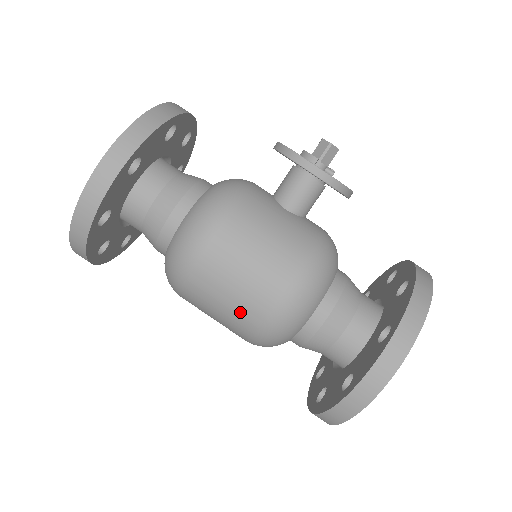
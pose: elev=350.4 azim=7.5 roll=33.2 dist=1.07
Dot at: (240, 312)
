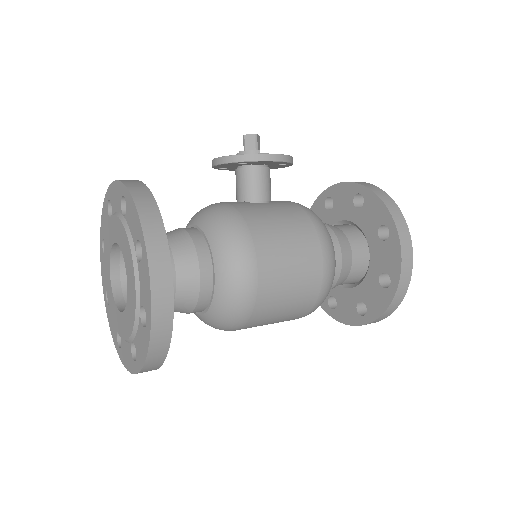
Dot at: (303, 295)
